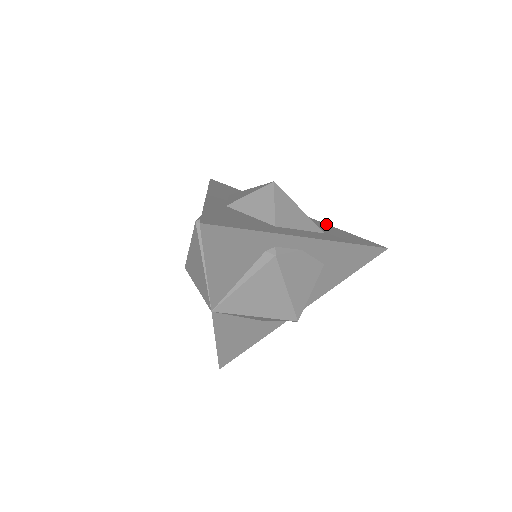
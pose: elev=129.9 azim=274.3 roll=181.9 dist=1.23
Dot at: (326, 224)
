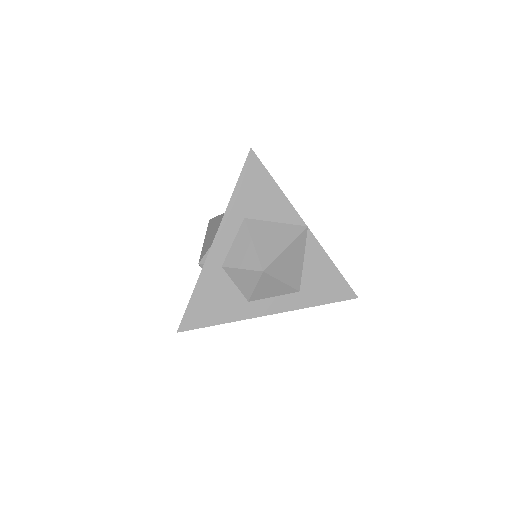
Dot at: (326, 256)
